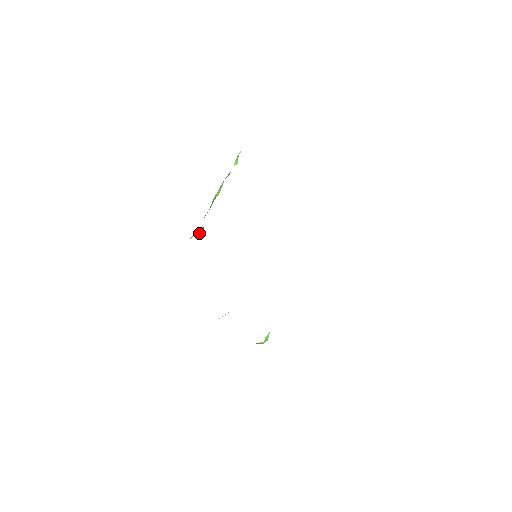
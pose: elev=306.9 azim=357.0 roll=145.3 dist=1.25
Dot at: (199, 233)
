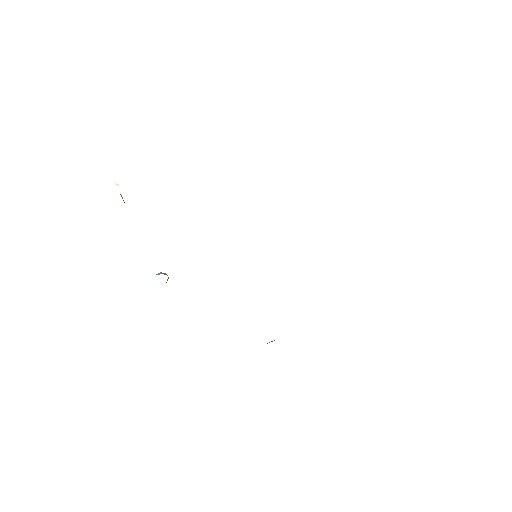
Dot at: occluded
